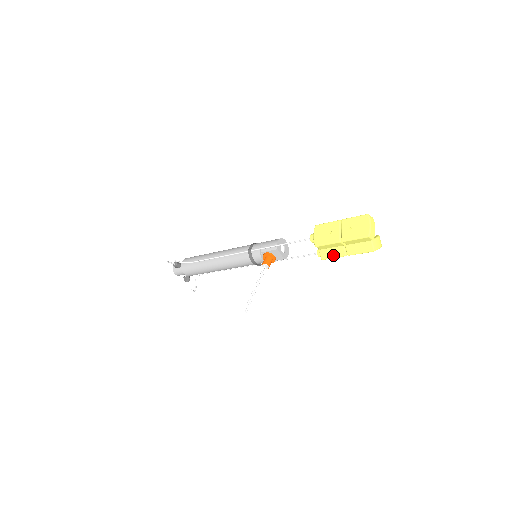
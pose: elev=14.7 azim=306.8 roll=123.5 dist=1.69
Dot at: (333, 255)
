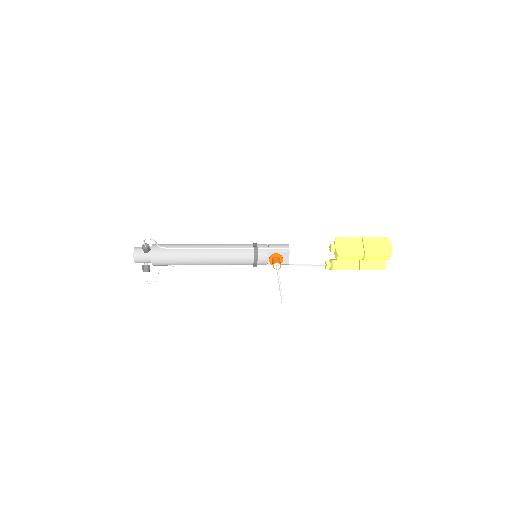
Dot at: (347, 267)
